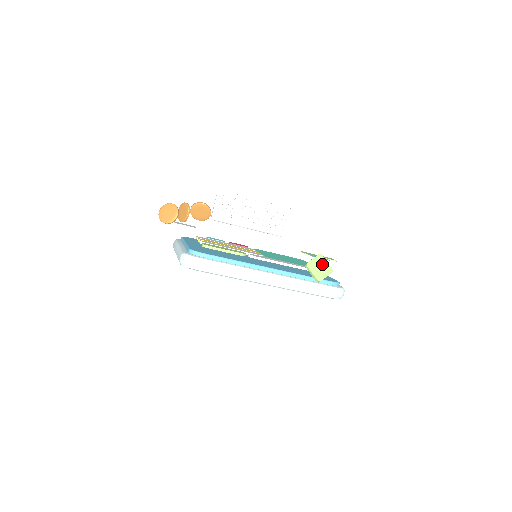
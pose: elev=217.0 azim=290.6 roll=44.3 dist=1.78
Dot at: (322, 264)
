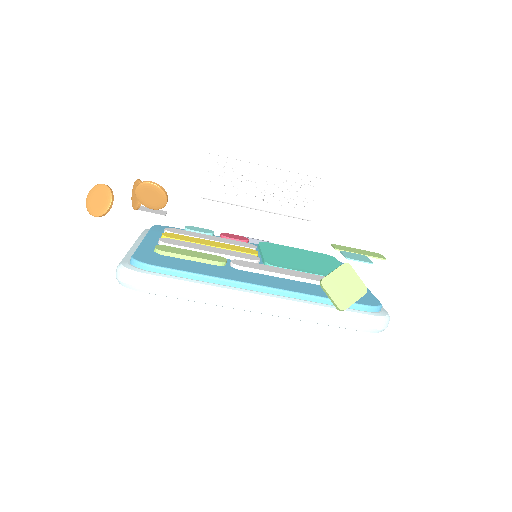
Dot at: (349, 280)
